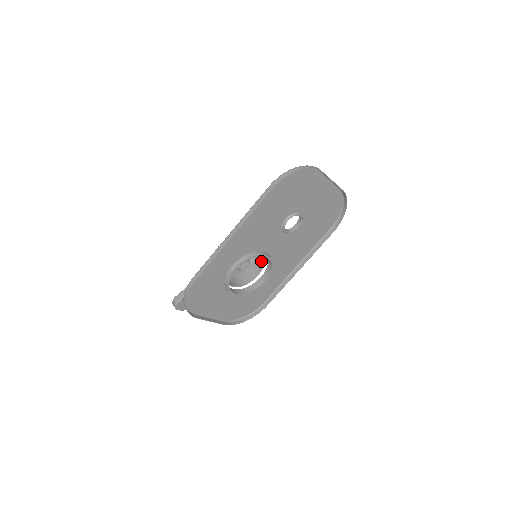
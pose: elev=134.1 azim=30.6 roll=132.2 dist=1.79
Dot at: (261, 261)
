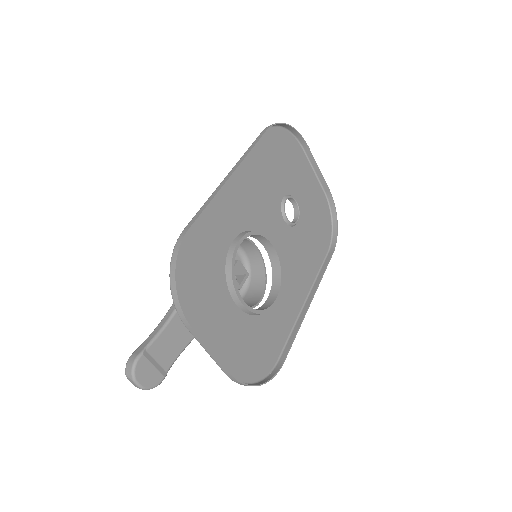
Dot at: (260, 282)
